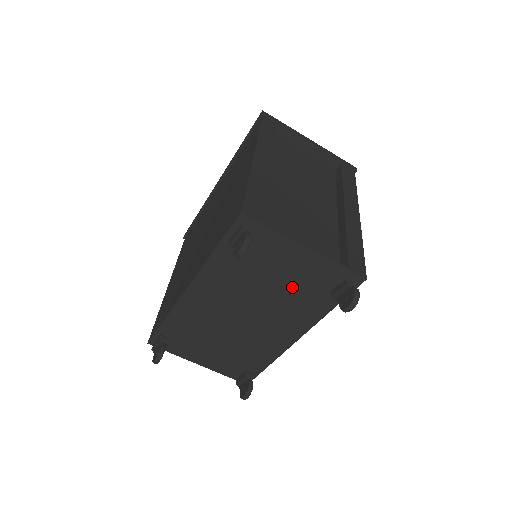
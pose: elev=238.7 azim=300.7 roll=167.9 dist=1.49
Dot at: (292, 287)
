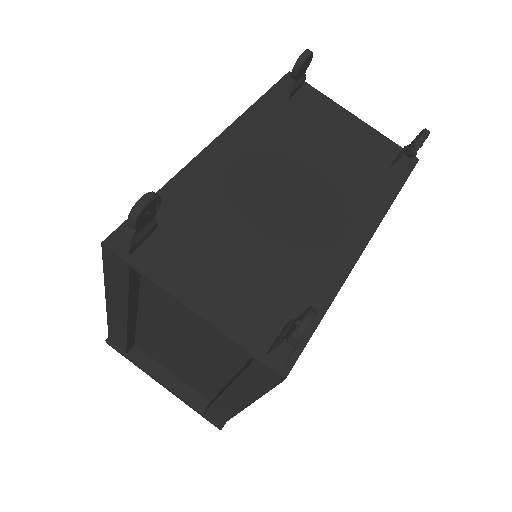
Dot at: (345, 158)
